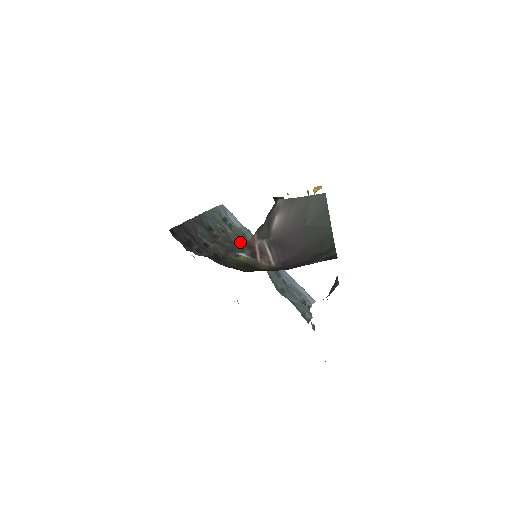
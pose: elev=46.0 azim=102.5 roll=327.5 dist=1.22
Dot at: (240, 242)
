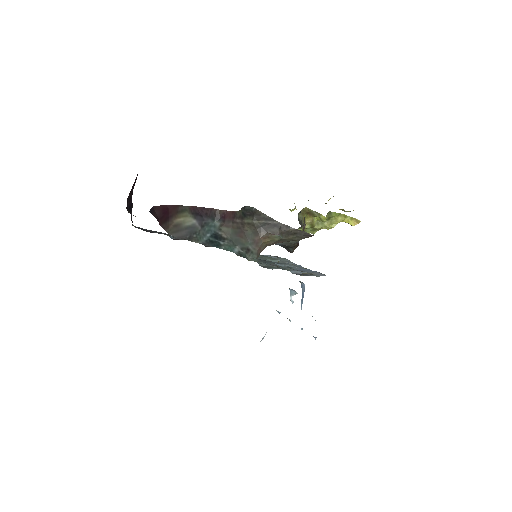
Dot at: occluded
